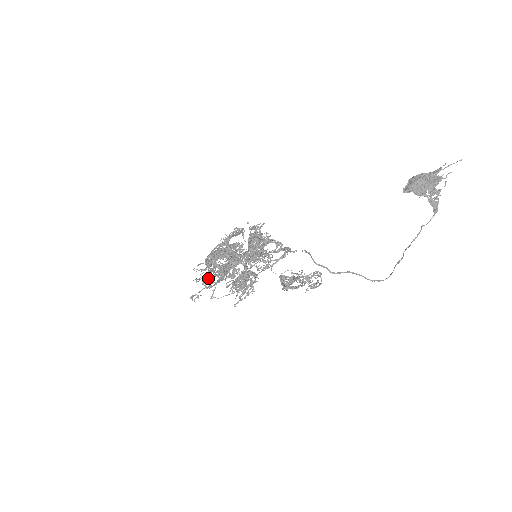
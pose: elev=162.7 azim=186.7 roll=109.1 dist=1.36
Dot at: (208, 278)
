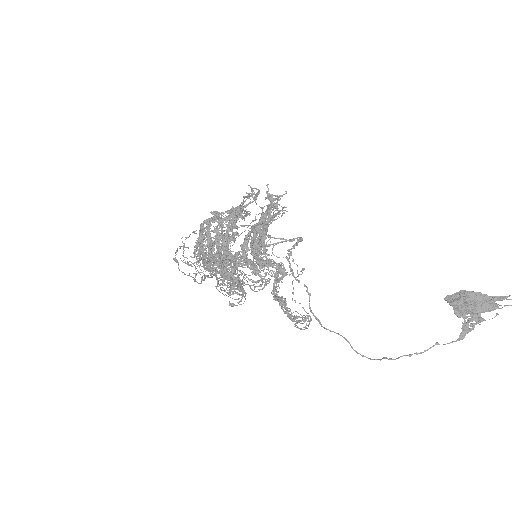
Dot at: (193, 273)
